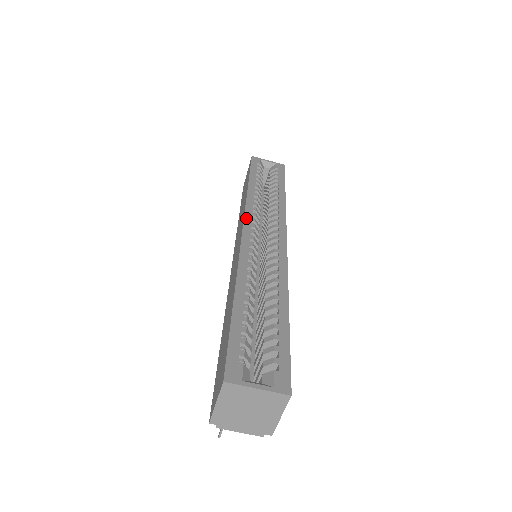
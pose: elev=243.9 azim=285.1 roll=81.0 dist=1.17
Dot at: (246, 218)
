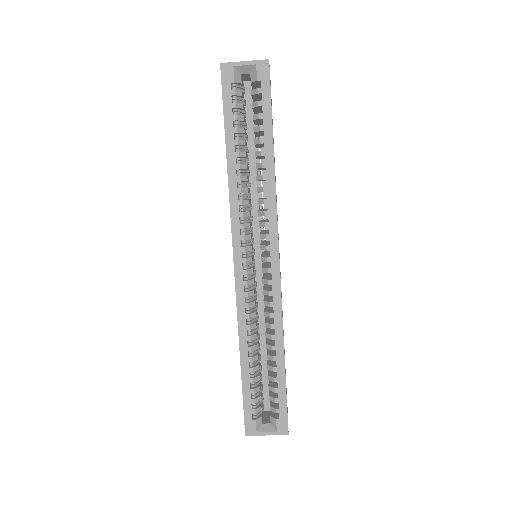
Dot at: (234, 239)
